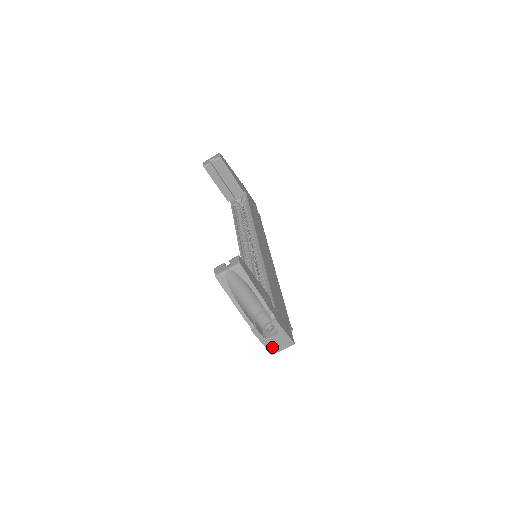
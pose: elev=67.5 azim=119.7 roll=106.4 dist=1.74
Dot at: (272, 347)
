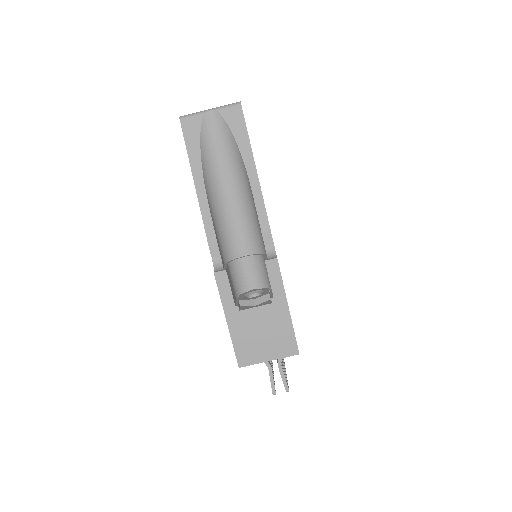
Dot at: (246, 342)
